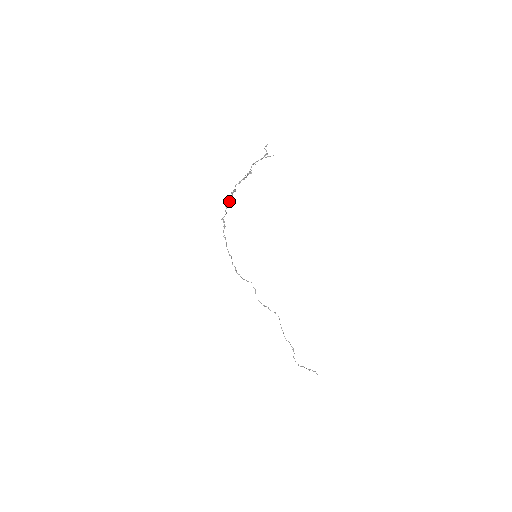
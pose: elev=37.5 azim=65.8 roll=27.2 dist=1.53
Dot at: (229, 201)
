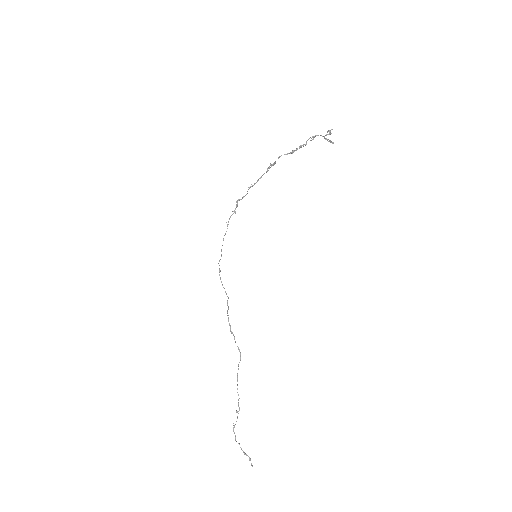
Dot at: (259, 178)
